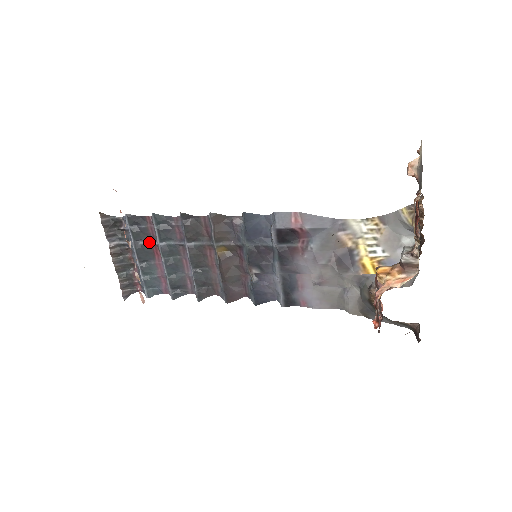
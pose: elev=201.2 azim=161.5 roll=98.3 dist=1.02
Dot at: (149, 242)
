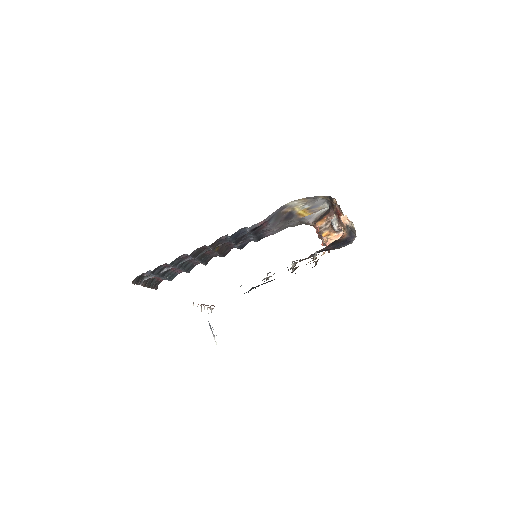
Dot at: occluded
